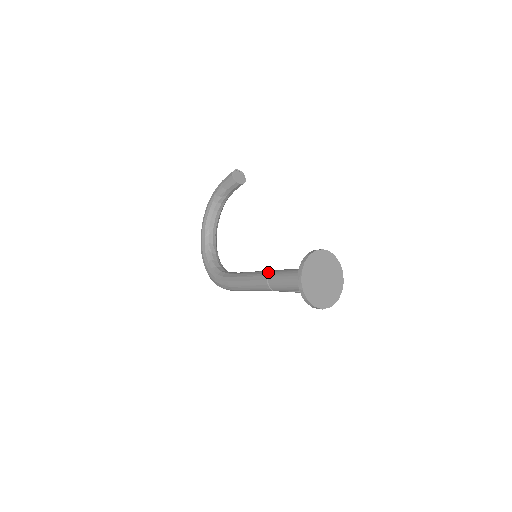
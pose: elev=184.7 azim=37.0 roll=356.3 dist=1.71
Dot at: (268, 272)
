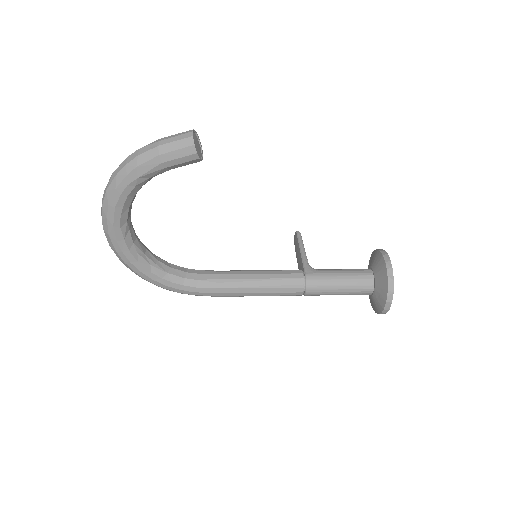
Dot at: (300, 282)
